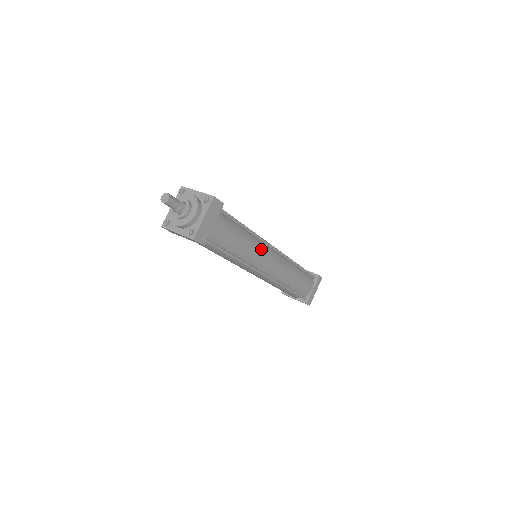
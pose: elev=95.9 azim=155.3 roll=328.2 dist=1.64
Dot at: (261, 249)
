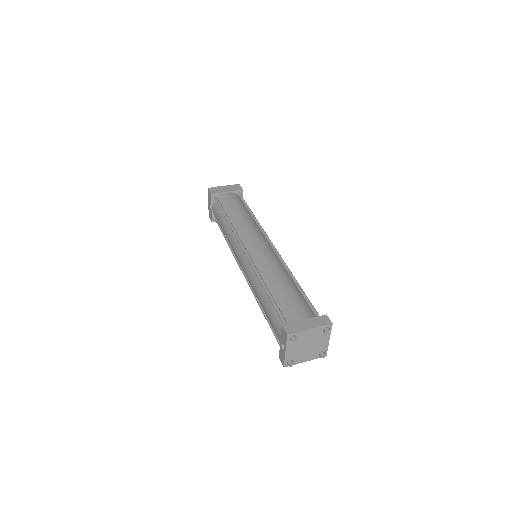
Dot at: (255, 230)
